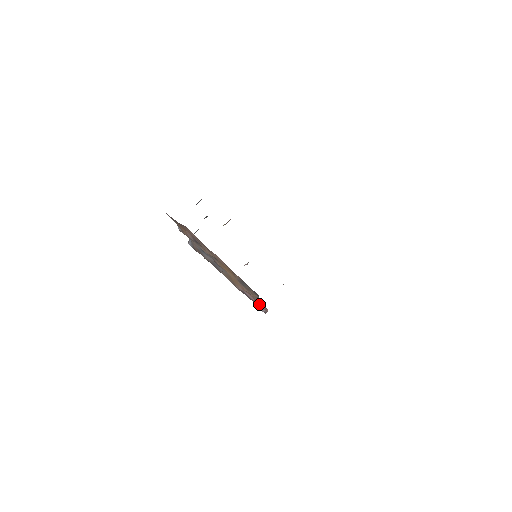
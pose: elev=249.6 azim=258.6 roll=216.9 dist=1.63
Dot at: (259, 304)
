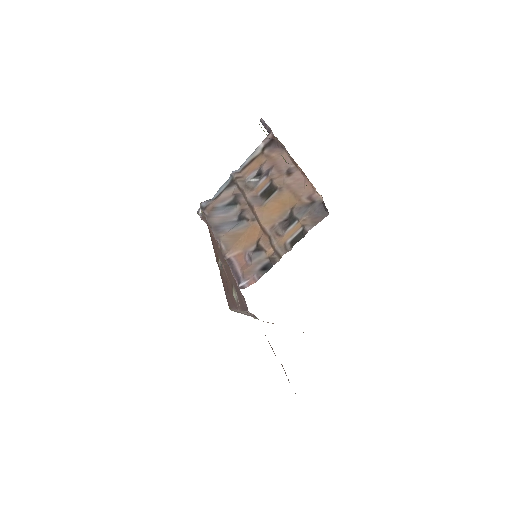
Dot at: (249, 272)
